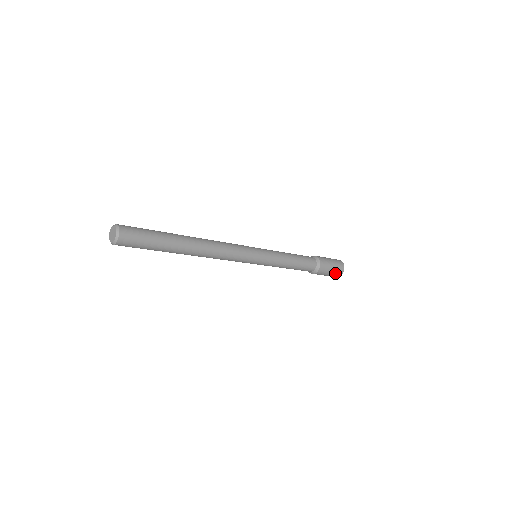
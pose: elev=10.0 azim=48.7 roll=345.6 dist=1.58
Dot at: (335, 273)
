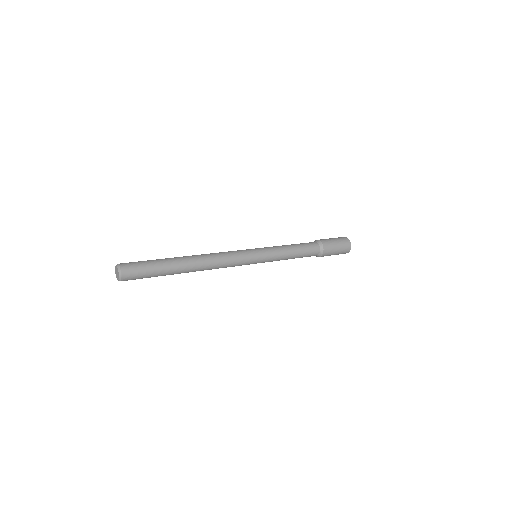
Dot at: (338, 254)
